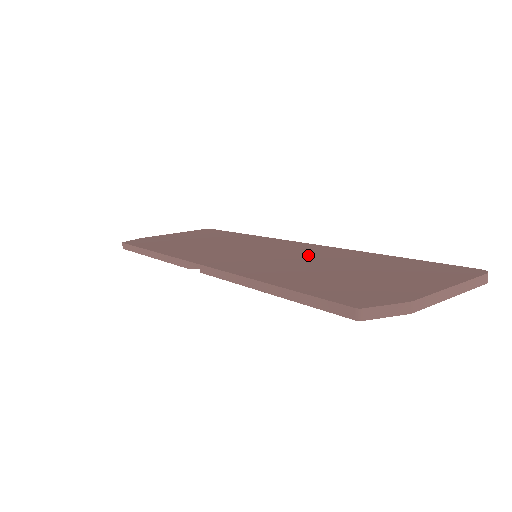
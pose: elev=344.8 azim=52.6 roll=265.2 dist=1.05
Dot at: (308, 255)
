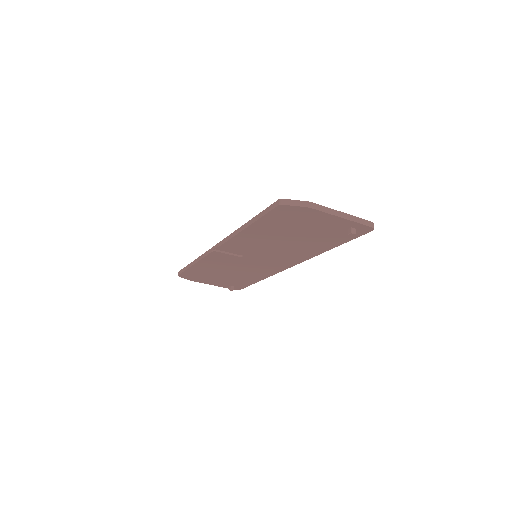
Dot at: occluded
